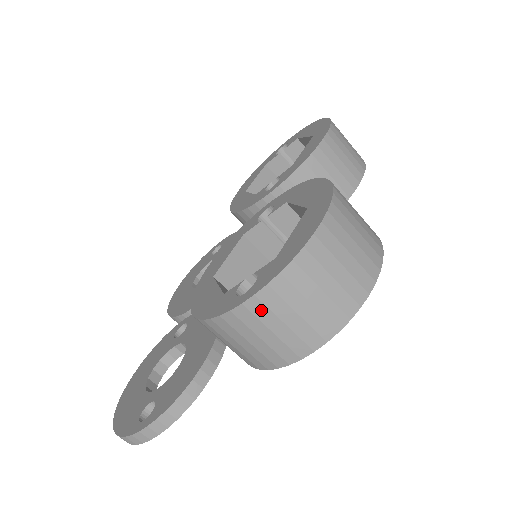
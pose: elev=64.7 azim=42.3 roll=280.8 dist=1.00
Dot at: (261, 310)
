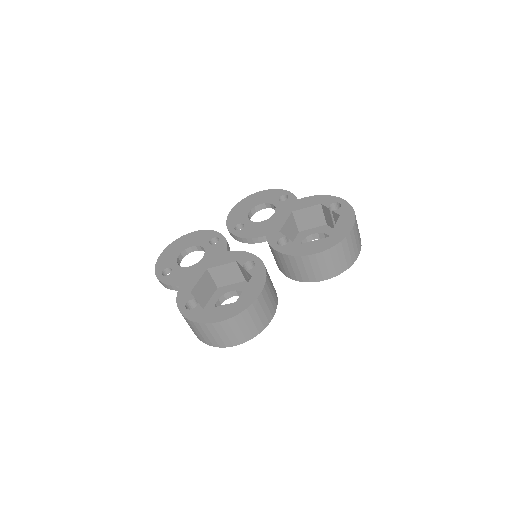
Dot at: (185, 319)
